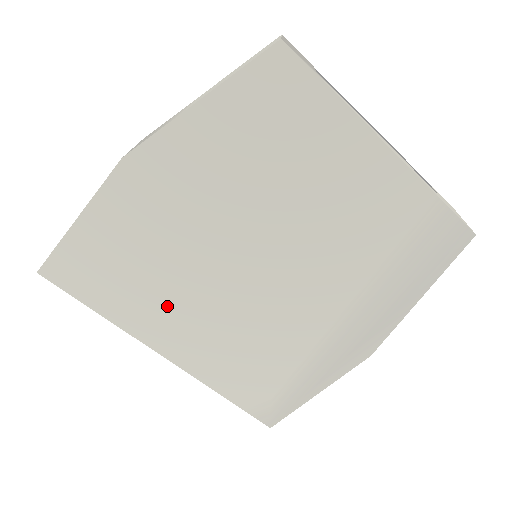
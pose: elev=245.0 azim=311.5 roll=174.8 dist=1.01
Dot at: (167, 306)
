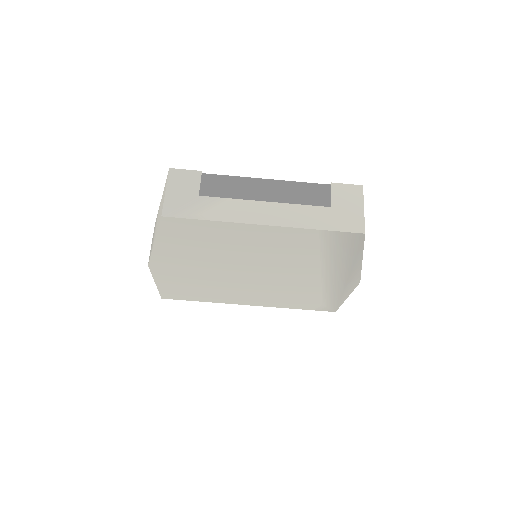
Dot at: (229, 293)
